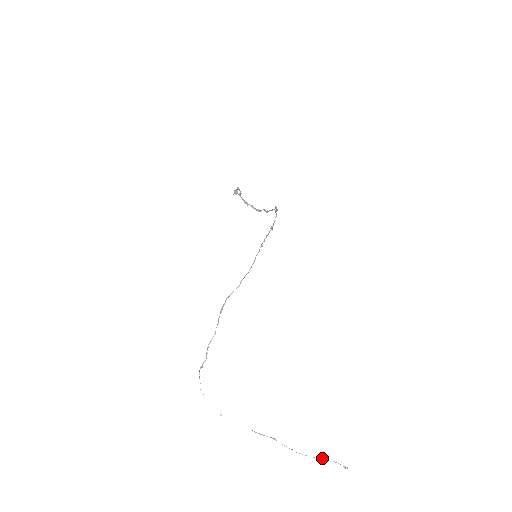
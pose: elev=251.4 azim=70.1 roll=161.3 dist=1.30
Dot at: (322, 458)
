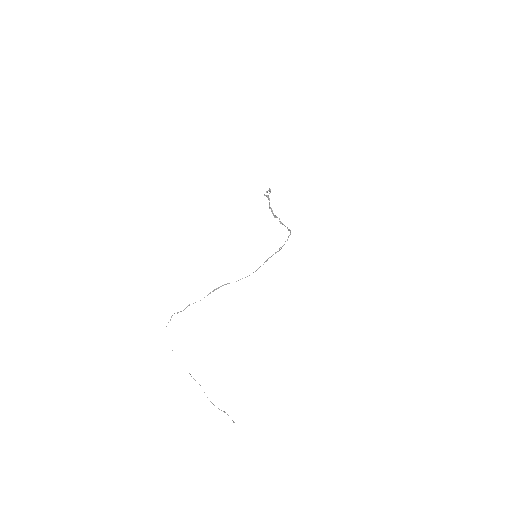
Dot at: (224, 411)
